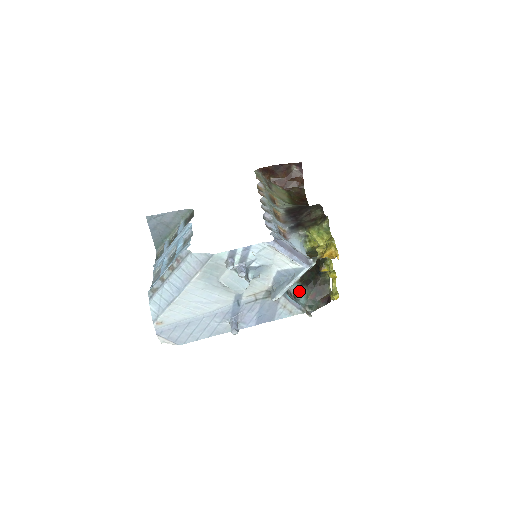
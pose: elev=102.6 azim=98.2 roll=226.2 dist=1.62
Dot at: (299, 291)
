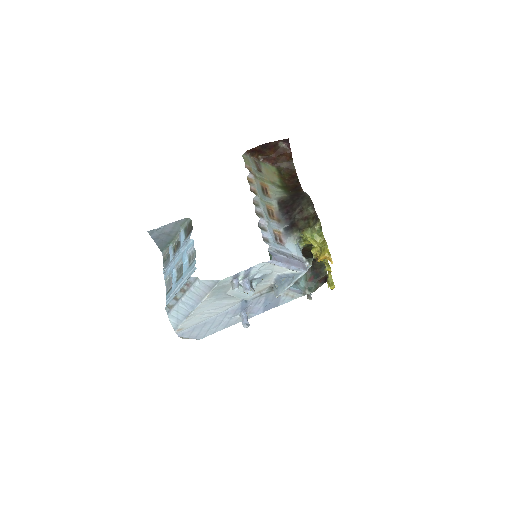
Dot at: occluded
